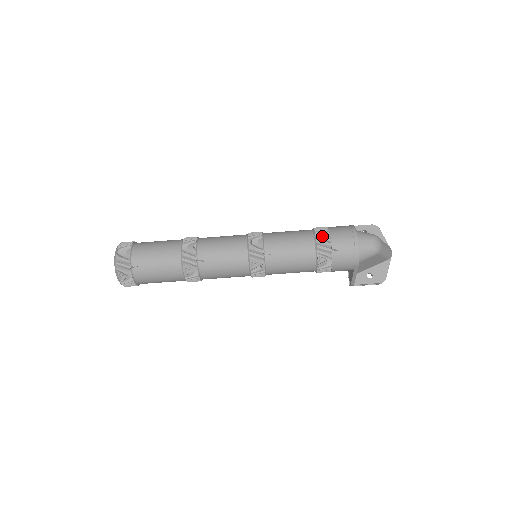
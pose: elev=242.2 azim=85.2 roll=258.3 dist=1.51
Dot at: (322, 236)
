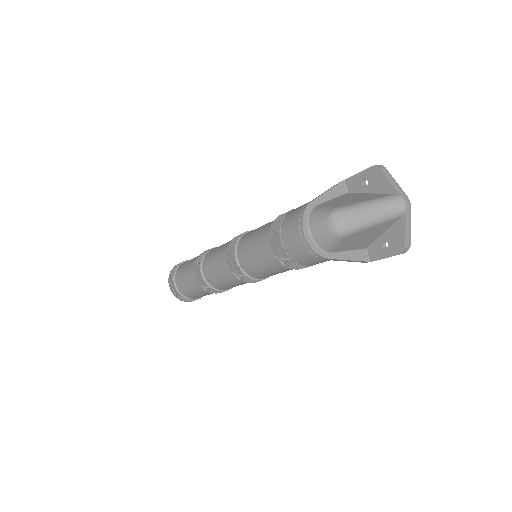
Dot at: (273, 234)
